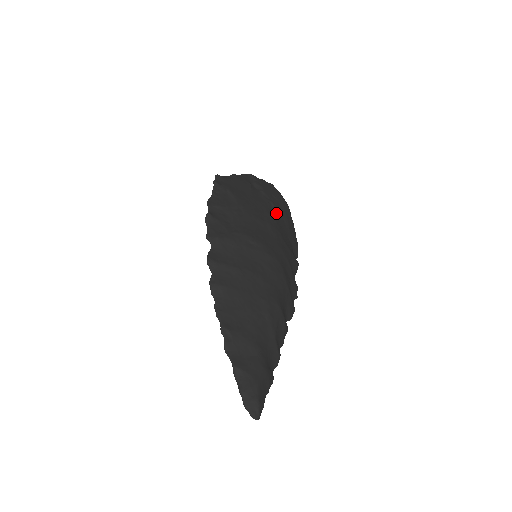
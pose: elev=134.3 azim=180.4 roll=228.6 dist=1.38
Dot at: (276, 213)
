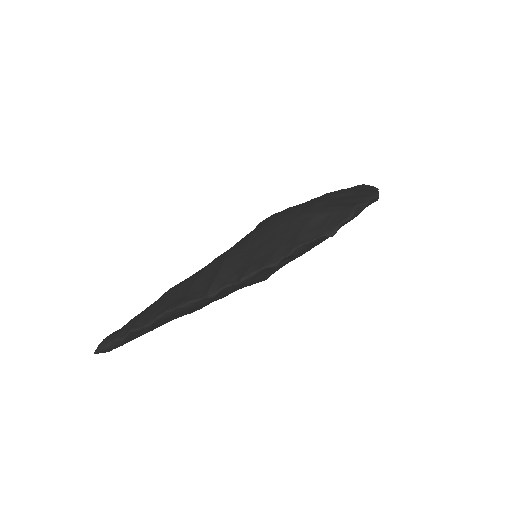
Dot at: occluded
